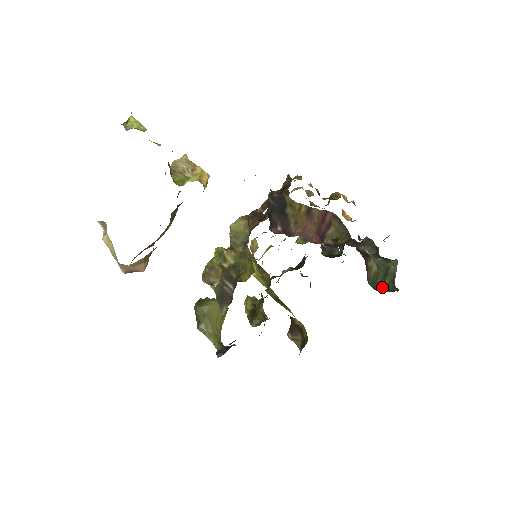
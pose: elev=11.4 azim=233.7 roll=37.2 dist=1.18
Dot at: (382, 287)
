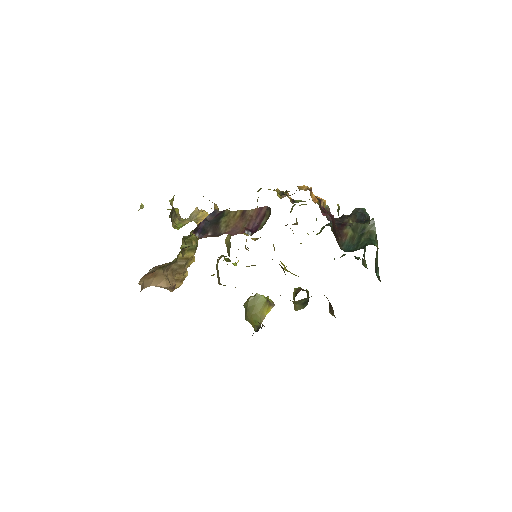
Dot at: (356, 247)
